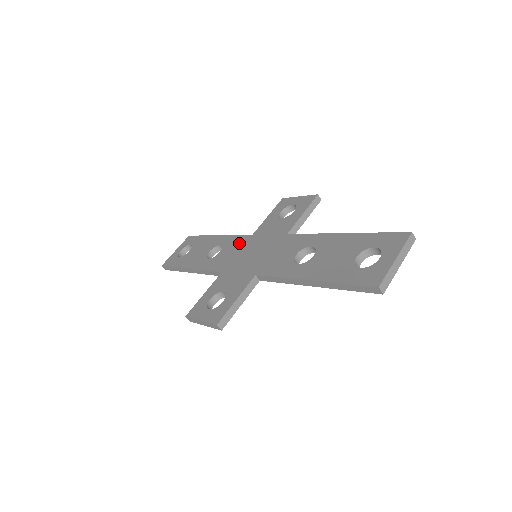
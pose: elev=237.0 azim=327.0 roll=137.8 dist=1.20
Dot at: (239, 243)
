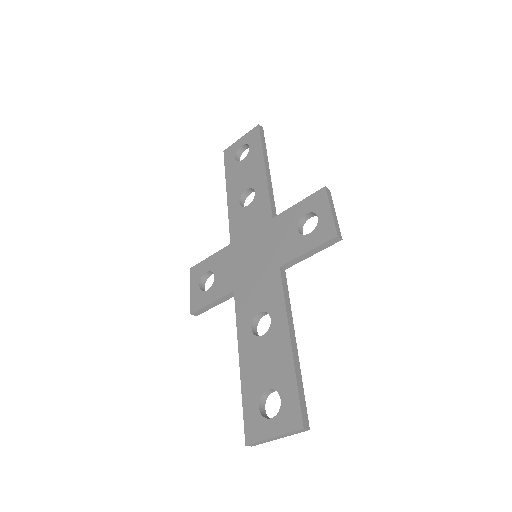
Dot at: (260, 216)
